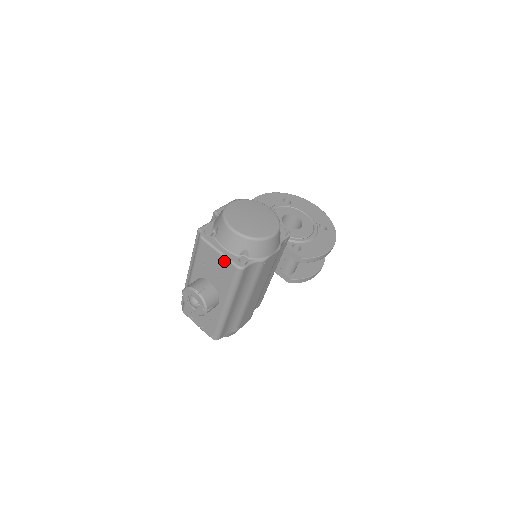
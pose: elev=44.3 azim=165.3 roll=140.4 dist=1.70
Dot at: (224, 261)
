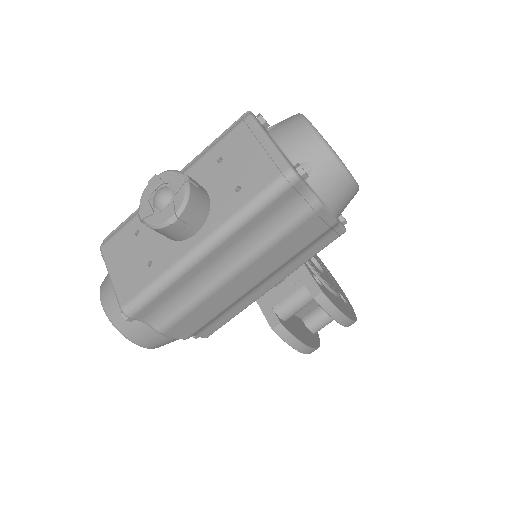
Dot at: (270, 155)
